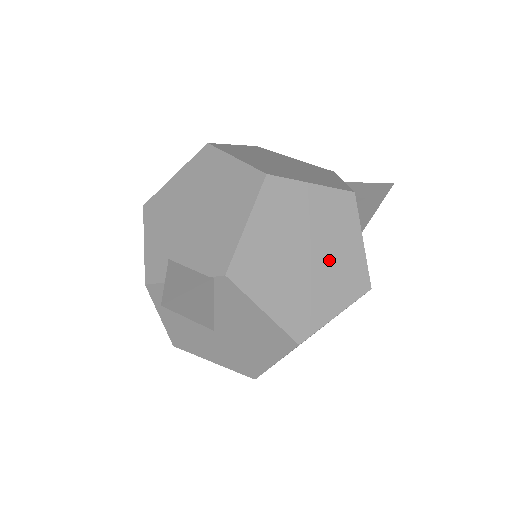
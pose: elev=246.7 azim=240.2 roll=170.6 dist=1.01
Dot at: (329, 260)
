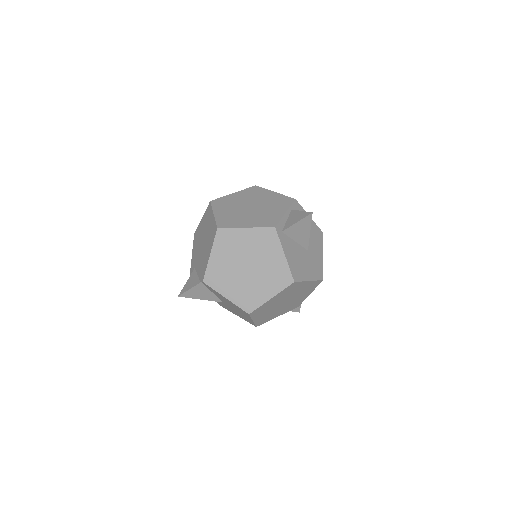
Dot at: (262, 268)
